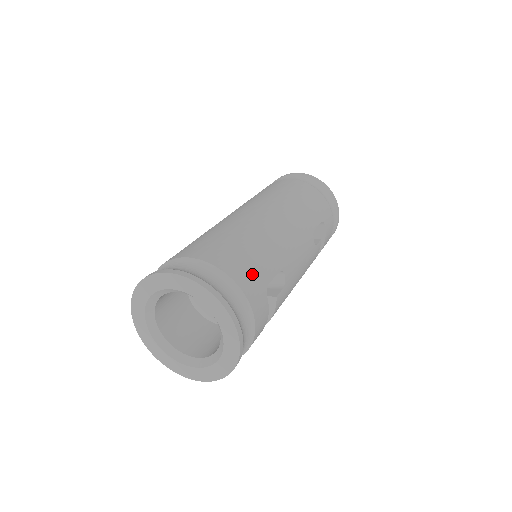
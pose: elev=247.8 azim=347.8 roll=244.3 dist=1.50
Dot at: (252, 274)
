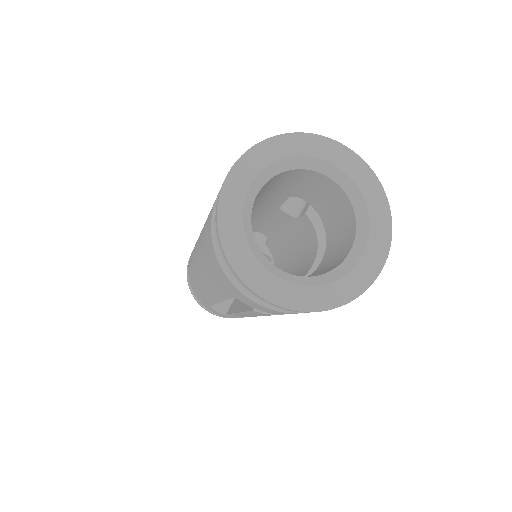
Dot at: occluded
